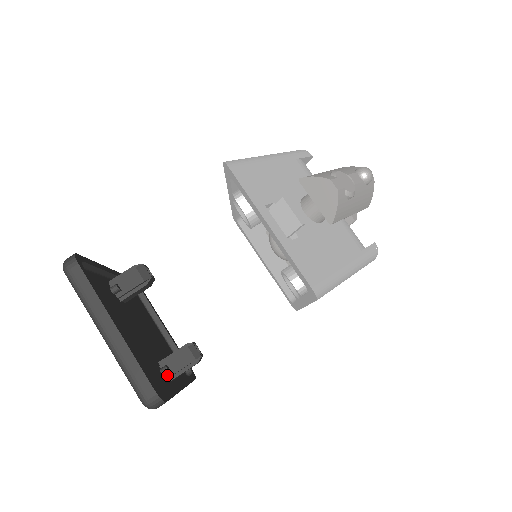
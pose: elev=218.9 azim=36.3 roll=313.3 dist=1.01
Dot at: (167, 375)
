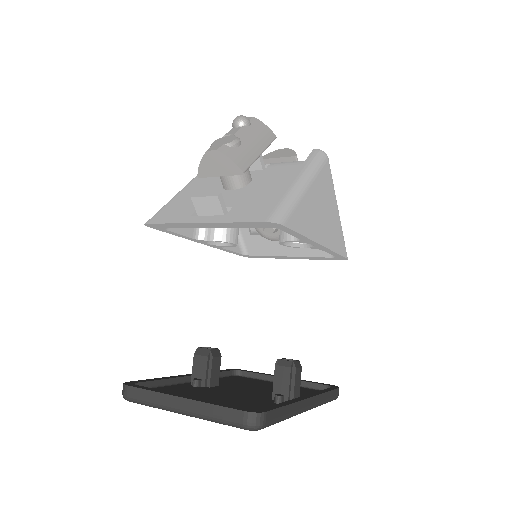
Dot at: occluded
